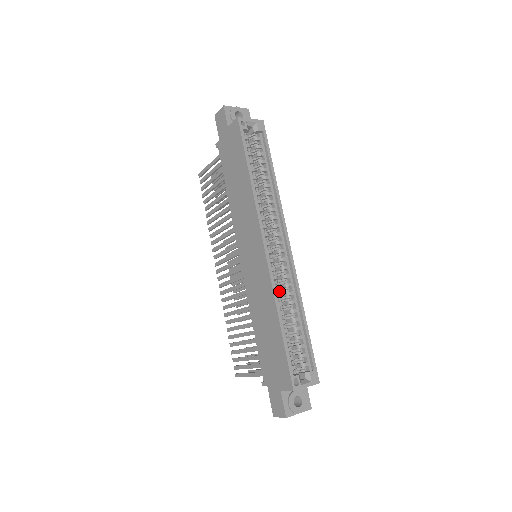
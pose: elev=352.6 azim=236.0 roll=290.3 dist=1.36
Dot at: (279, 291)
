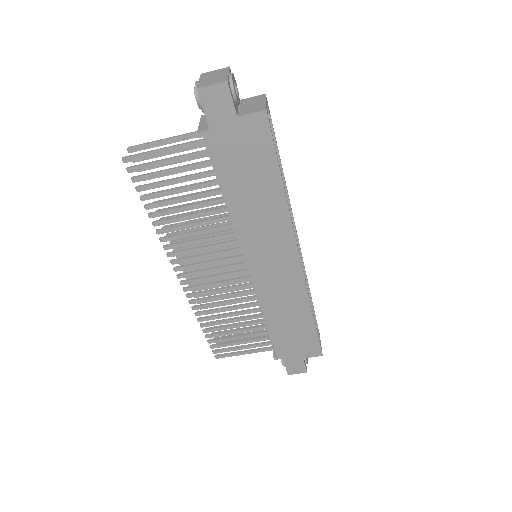
Dot at: occluded
